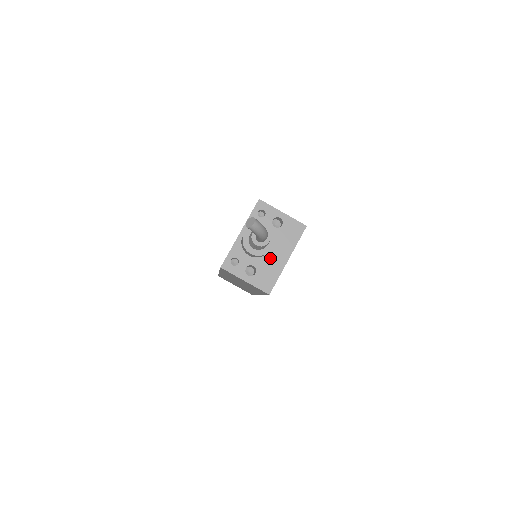
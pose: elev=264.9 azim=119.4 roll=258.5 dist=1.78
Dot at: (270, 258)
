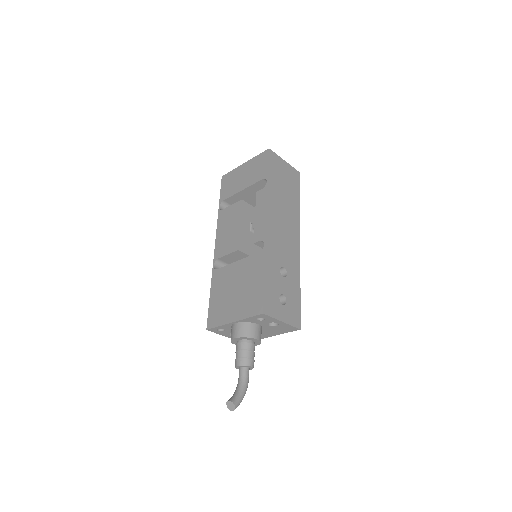
Dot at: occluded
